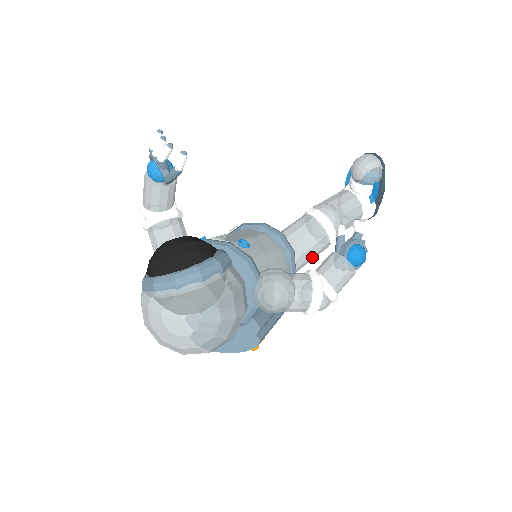
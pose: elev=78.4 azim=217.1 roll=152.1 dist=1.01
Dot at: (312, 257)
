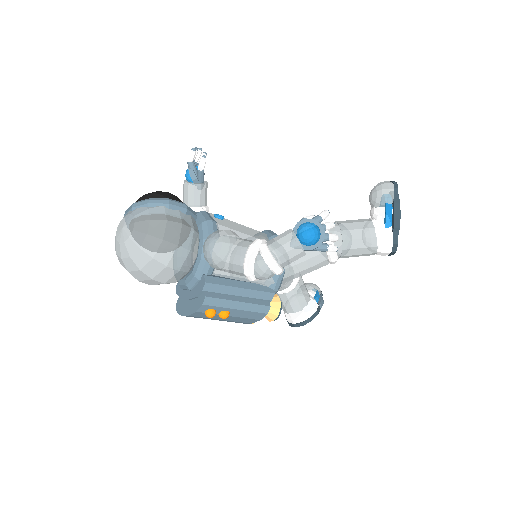
Dot at: (306, 264)
